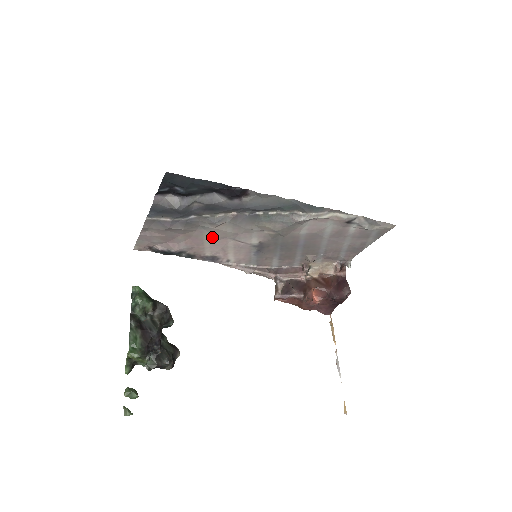
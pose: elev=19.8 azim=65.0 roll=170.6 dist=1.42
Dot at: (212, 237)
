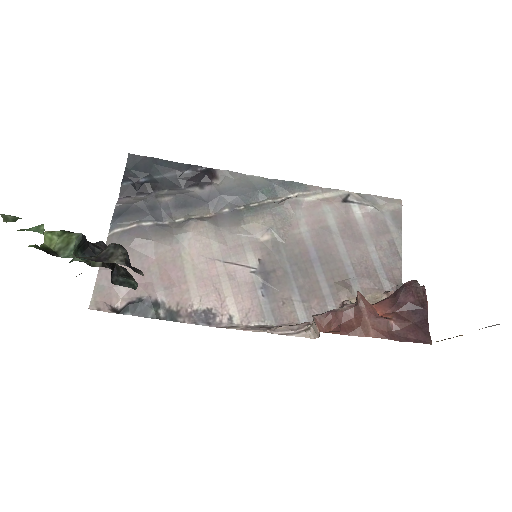
Dot at: (194, 260)
